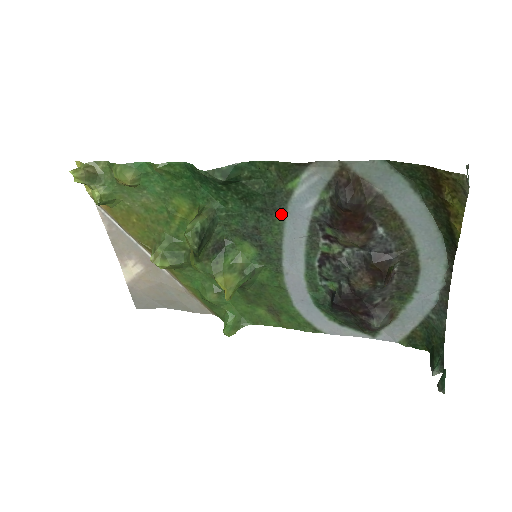
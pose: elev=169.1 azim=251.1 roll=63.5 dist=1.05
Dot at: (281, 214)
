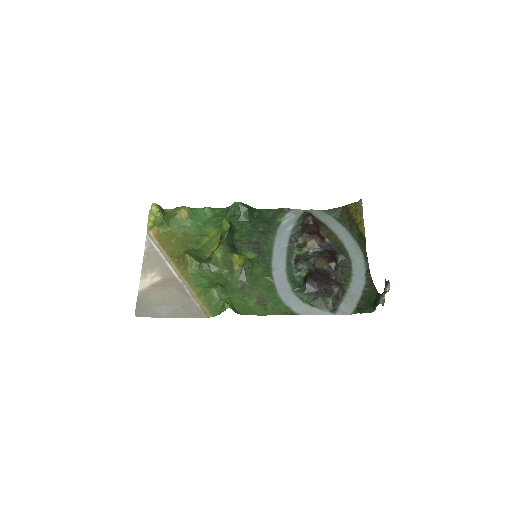
Dot at: (273, 234)
